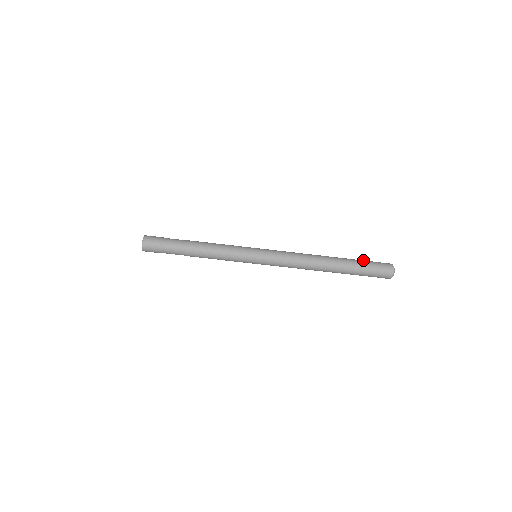
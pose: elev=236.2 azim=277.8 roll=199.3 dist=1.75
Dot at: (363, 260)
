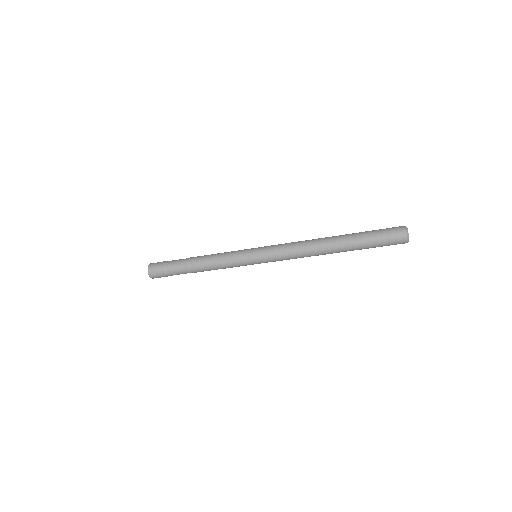
Dot at: (370, 231)
